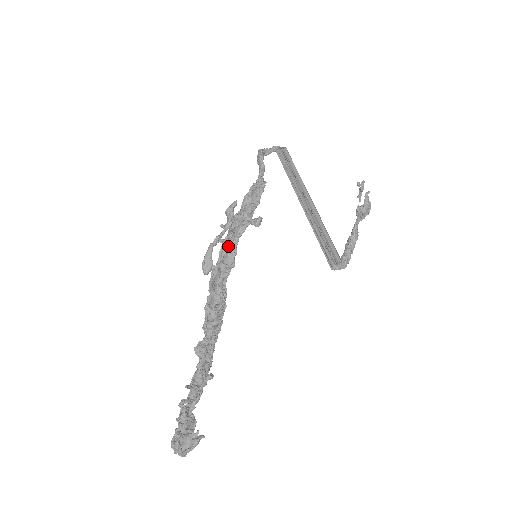
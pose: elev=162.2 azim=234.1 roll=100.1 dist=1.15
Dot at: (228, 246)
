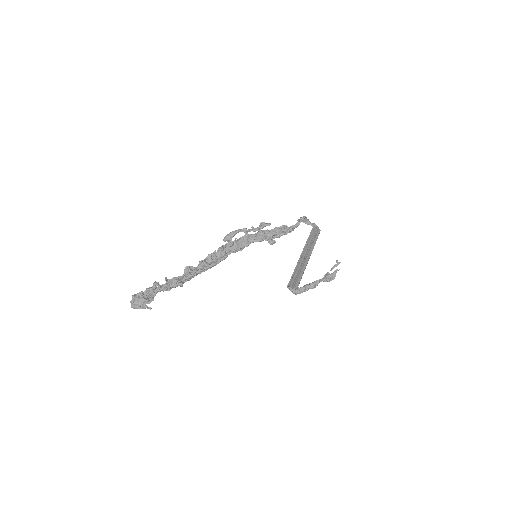
Dot at: (247, 238)
